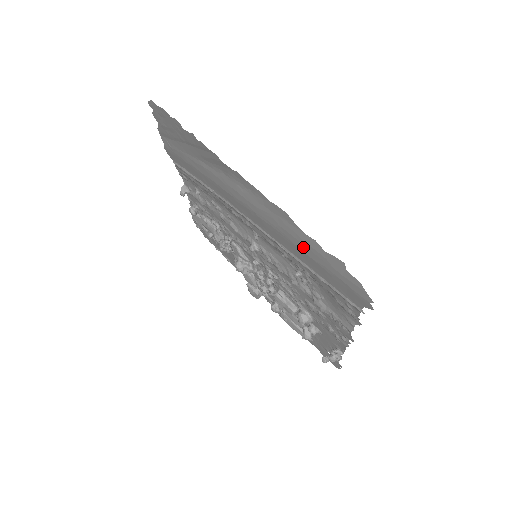
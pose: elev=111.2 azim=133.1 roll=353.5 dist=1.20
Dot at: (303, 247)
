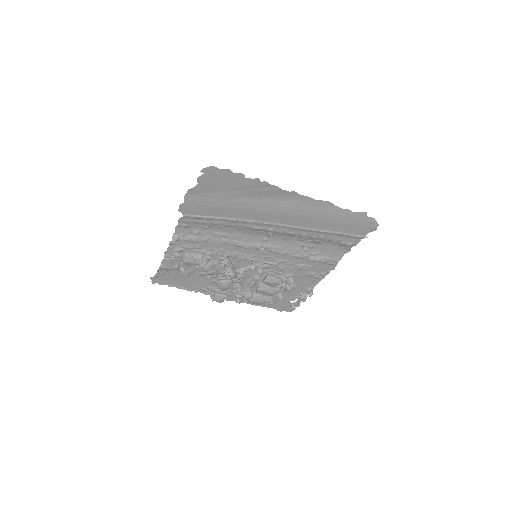
Dot at: (335, 218)
